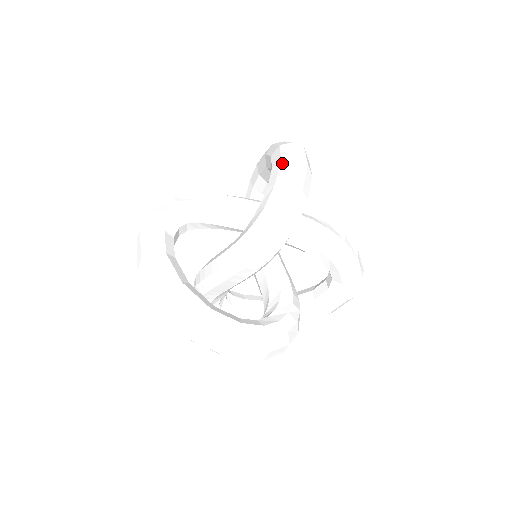
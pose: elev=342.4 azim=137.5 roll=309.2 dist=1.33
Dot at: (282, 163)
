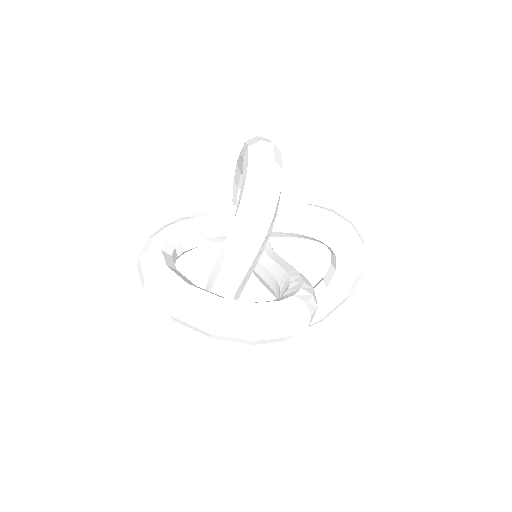
Dot at: (250, 148)
